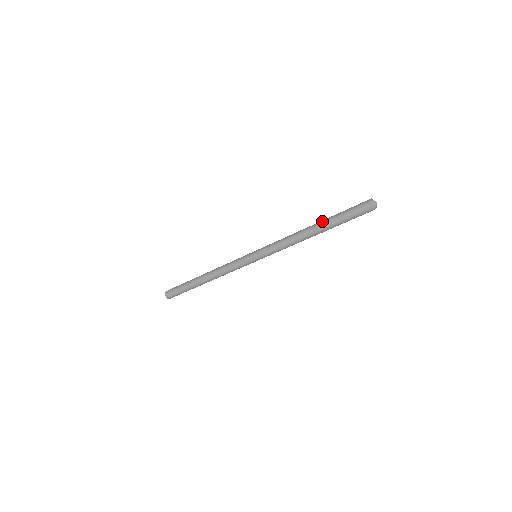
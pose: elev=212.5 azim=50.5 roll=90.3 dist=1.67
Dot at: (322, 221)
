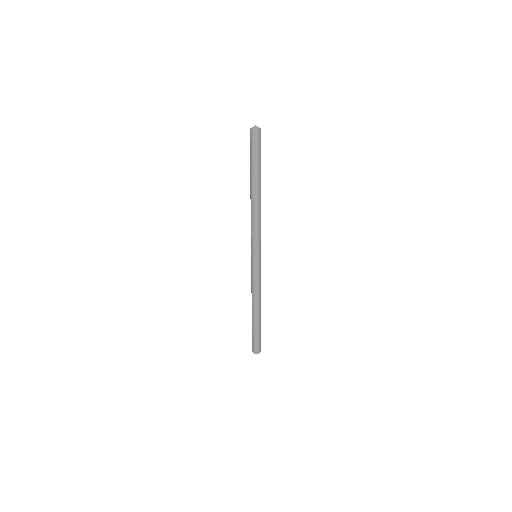
Dot at: occluded
